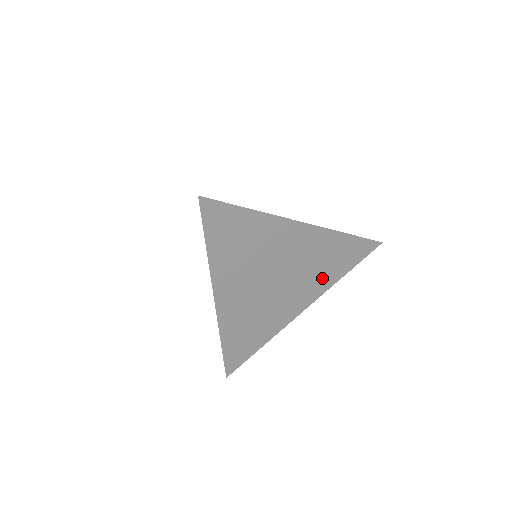
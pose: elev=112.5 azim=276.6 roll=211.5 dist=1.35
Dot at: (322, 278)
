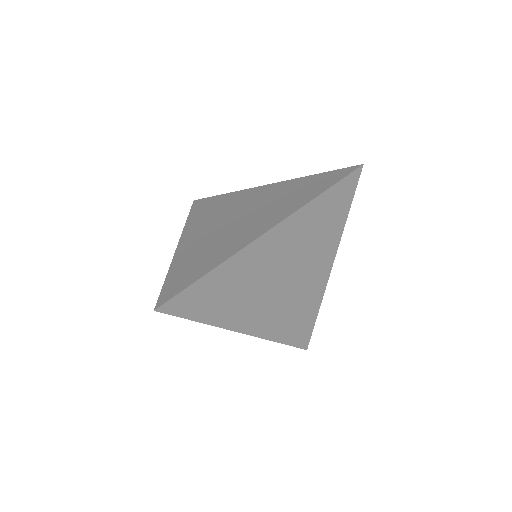
Dot at: (326, 239)
